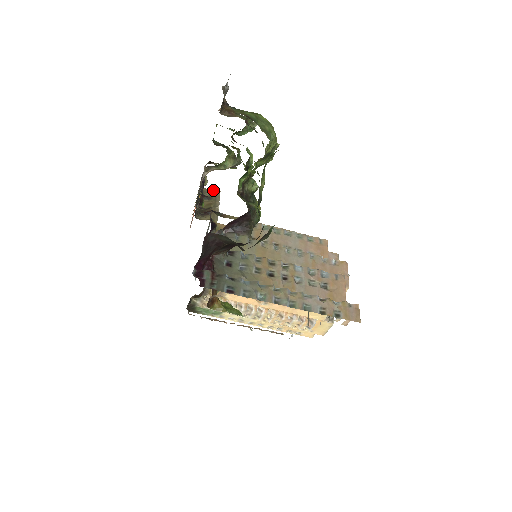
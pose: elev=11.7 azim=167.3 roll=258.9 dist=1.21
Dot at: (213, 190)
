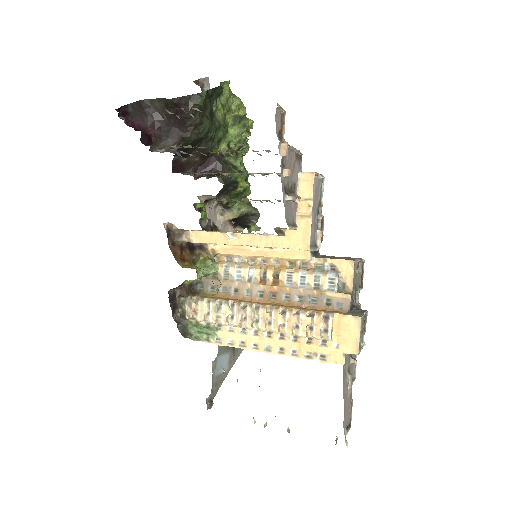
Dot at: occluded
